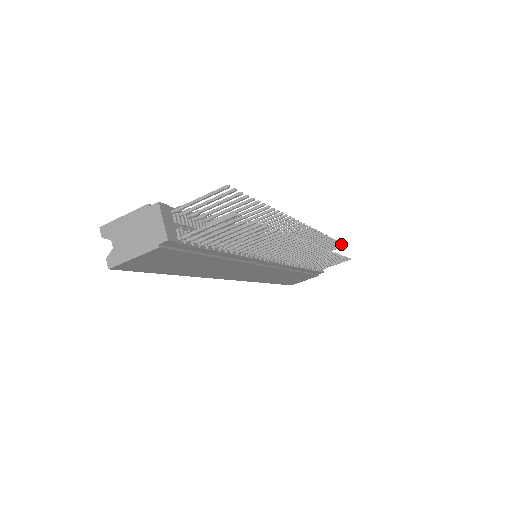
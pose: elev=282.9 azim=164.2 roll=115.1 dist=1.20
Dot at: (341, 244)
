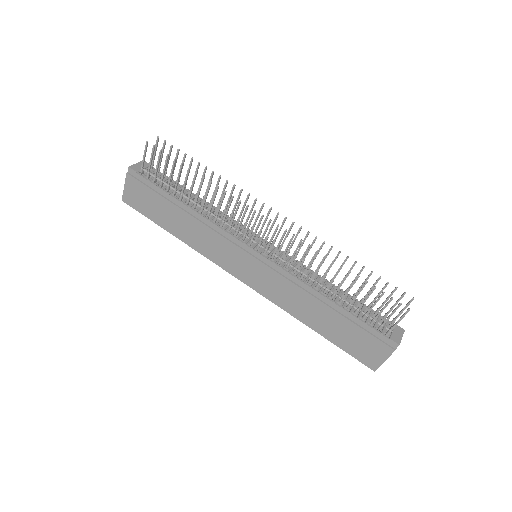
Dot at: (402, 294)
